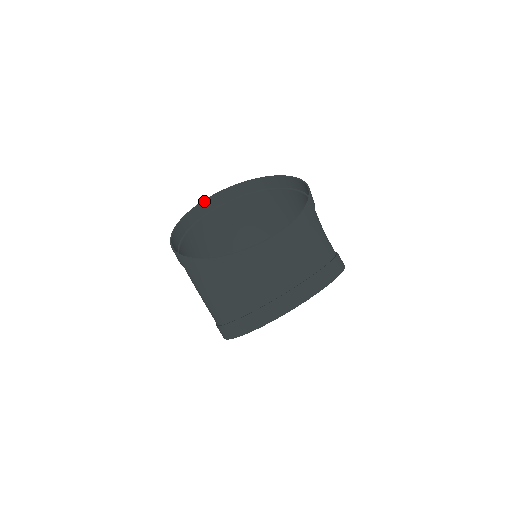
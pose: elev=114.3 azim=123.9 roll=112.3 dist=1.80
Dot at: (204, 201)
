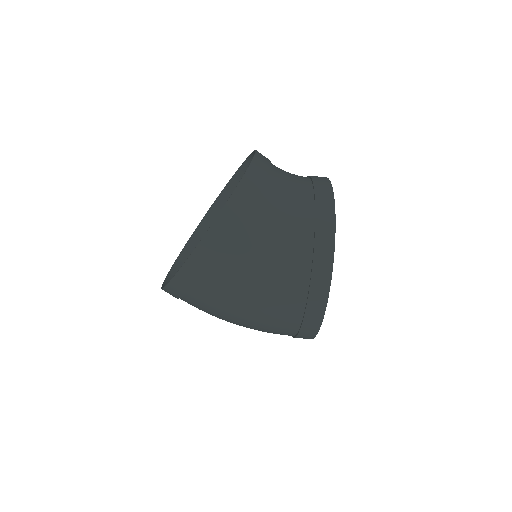
Dot at: (163, 285)
